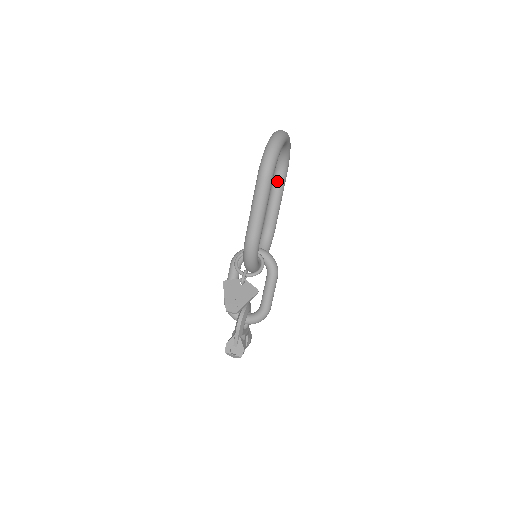
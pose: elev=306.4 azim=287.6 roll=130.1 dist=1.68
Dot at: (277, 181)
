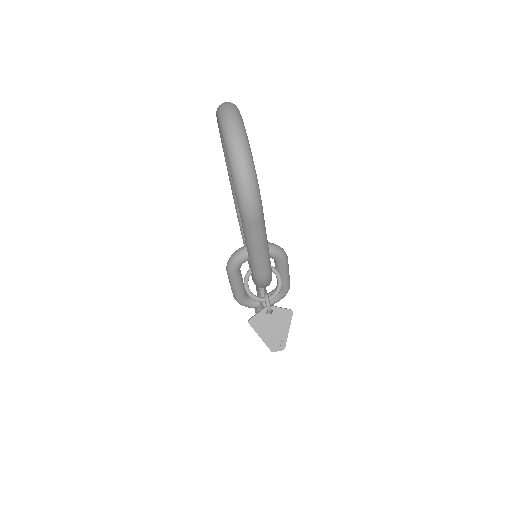
Dot at: occluded
